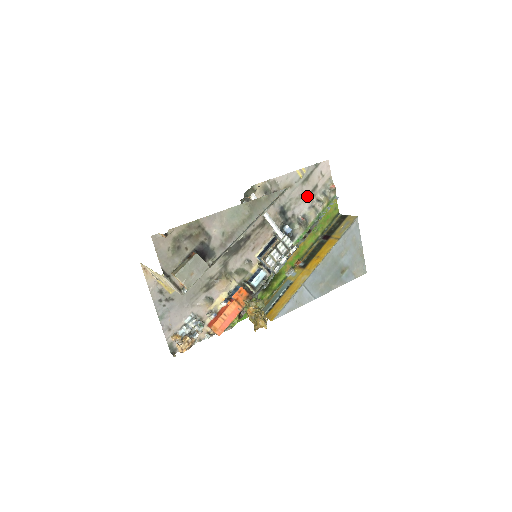
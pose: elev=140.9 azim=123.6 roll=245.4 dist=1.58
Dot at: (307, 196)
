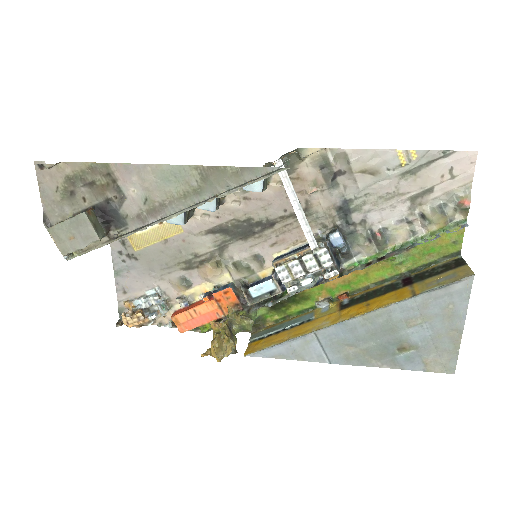
Dot at: (403, 200)
